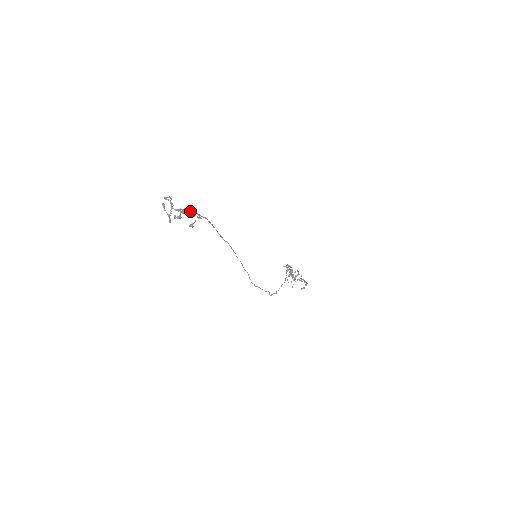
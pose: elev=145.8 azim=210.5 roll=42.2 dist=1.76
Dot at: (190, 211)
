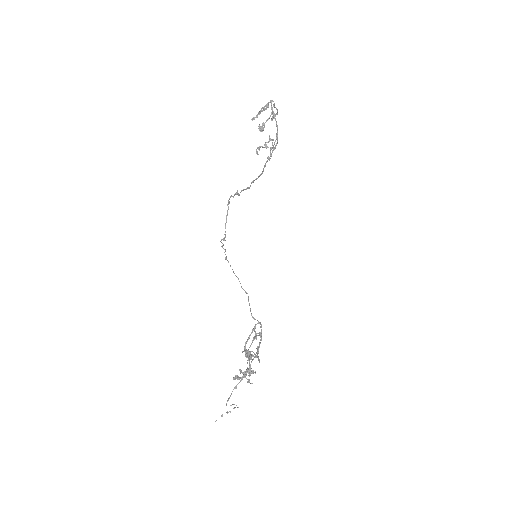
Dot at: occluded
